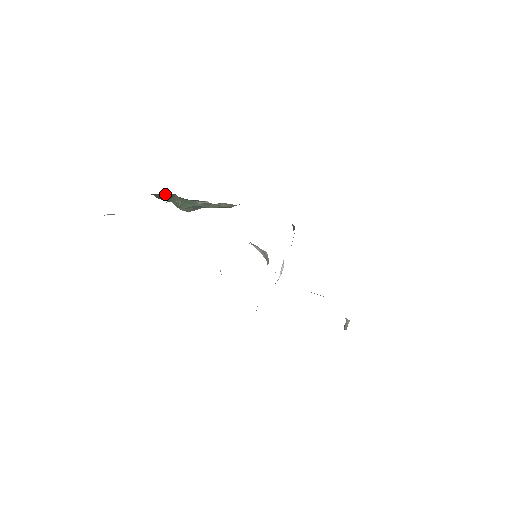
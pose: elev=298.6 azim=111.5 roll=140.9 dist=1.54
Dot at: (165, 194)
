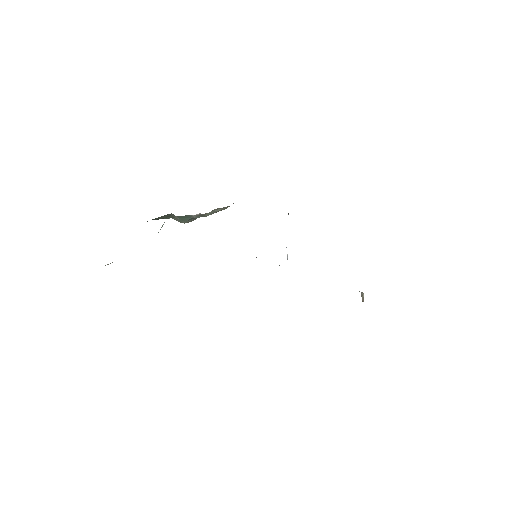
Dot at: (162, 216)
